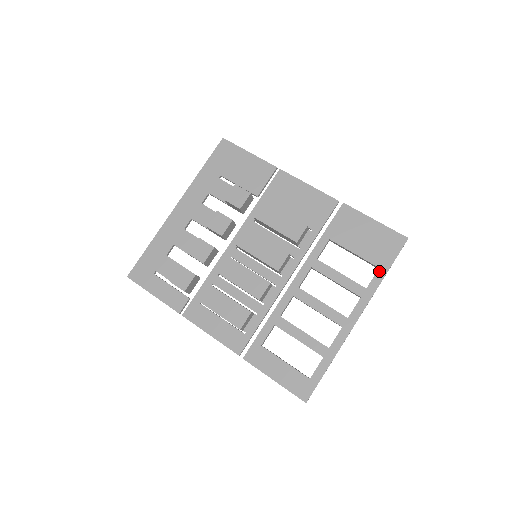
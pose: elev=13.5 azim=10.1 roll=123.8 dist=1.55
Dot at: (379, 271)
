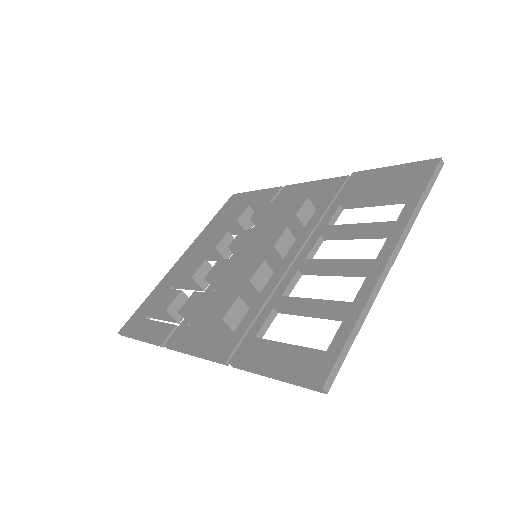
Dot at: (410, 199)
